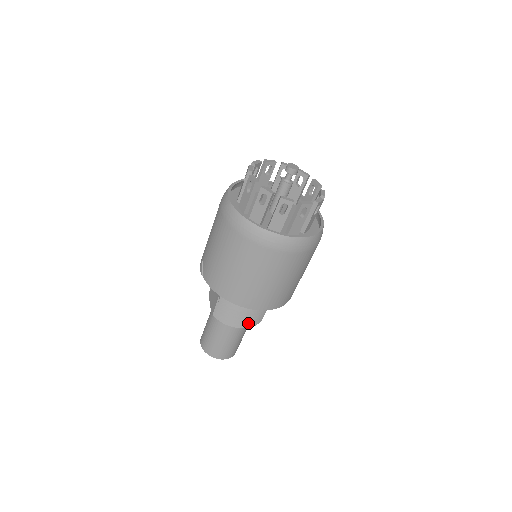
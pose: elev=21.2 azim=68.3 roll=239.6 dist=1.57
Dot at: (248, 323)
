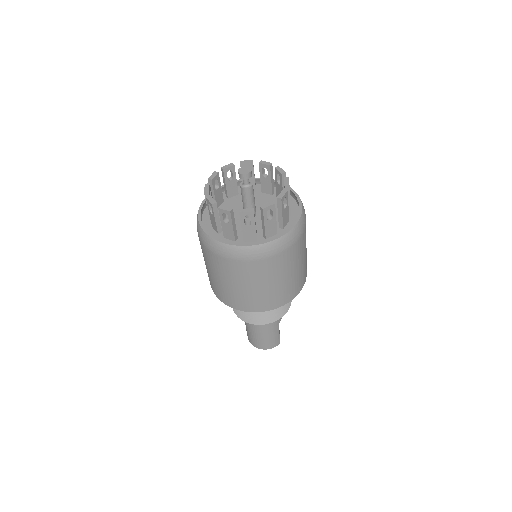
Dot at: (261, 320)
